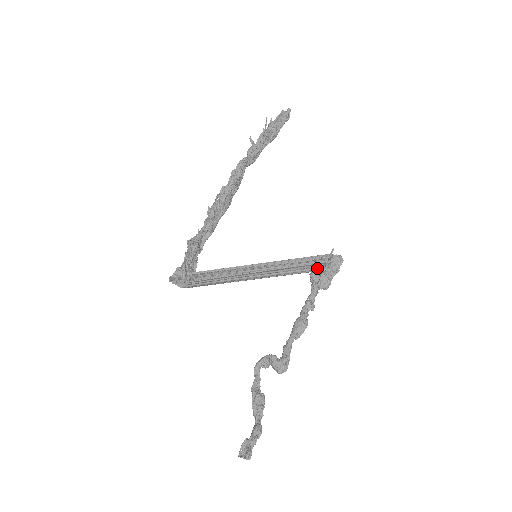
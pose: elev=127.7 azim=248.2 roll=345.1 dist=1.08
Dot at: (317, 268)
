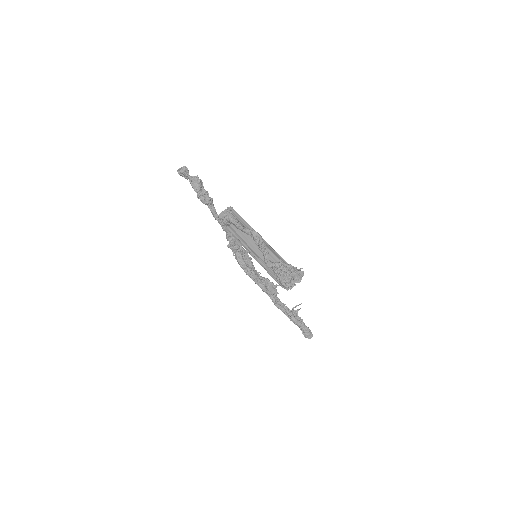
Dot at: occluded
